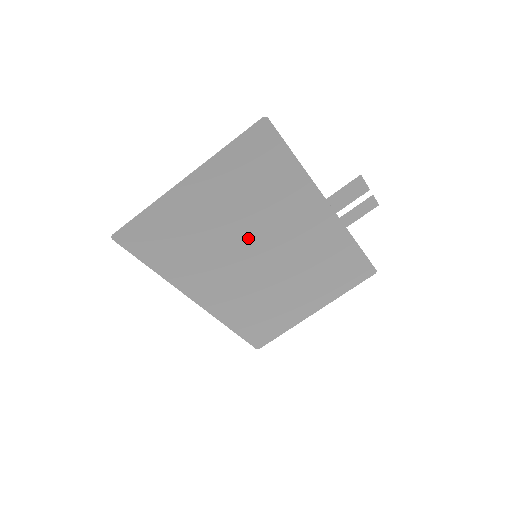
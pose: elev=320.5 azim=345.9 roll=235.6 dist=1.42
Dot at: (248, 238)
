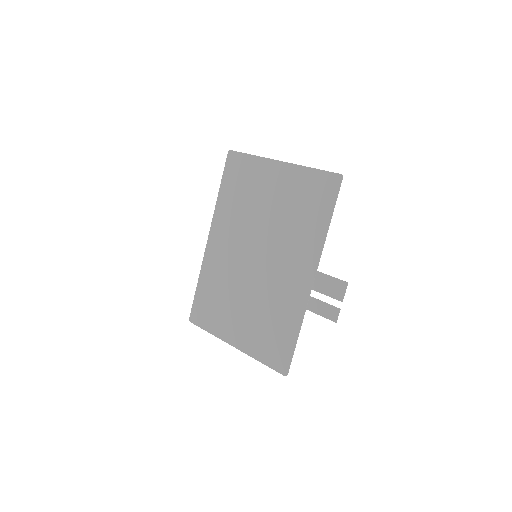
Dot at: (264, 235)
